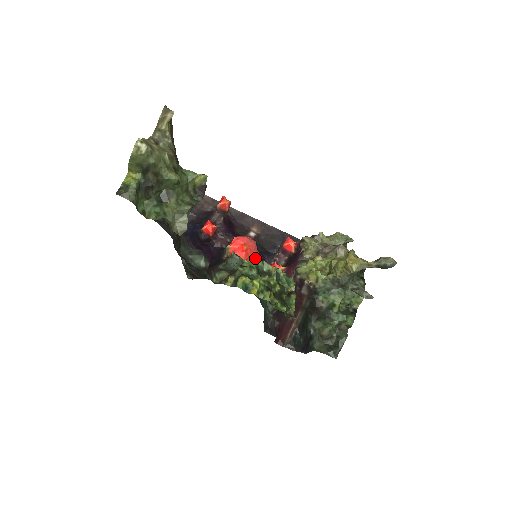
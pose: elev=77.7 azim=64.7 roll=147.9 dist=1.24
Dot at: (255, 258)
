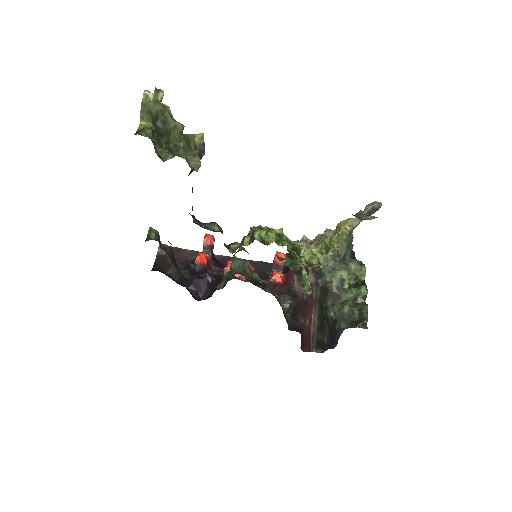
Dot at: occluded
